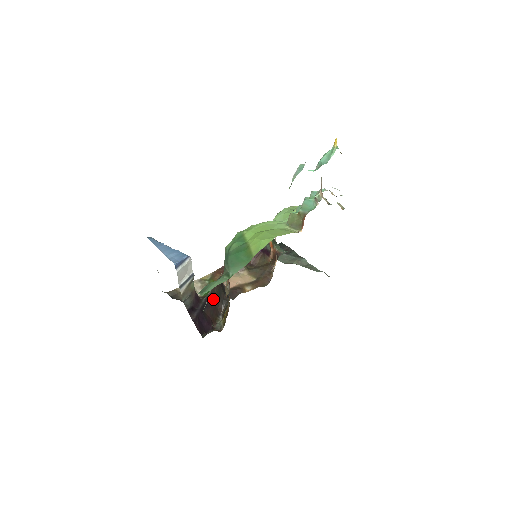
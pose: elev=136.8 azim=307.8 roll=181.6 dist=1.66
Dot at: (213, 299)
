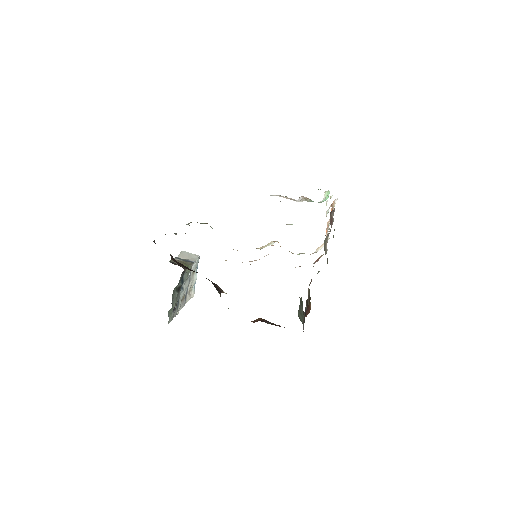
Dot at: (194, 271)
